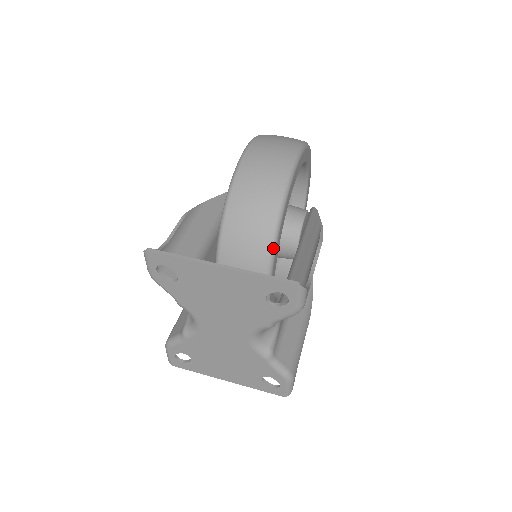
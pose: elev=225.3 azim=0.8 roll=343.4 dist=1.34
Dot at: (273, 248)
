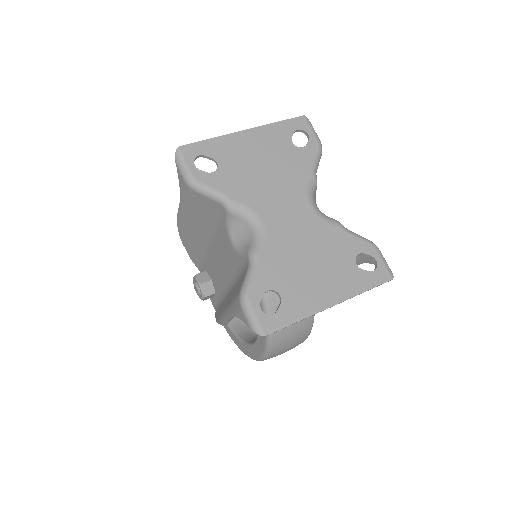
Dot at: occluded
